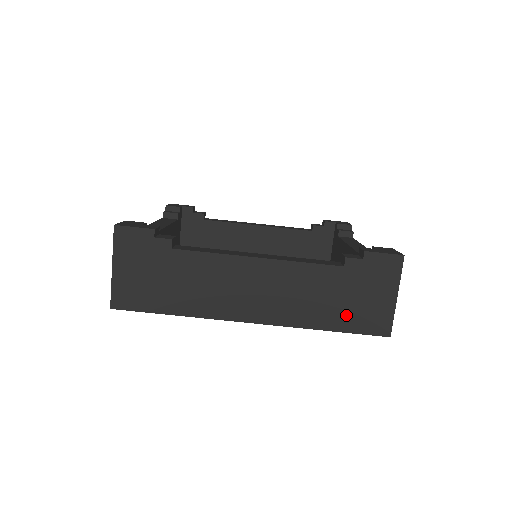
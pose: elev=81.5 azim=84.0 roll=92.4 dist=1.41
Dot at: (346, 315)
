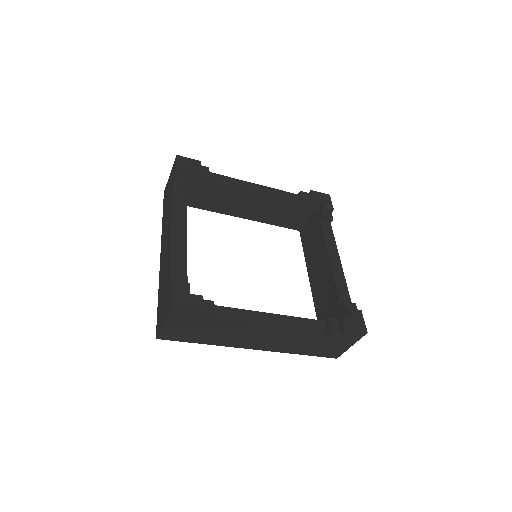
Dot at: (316, 350)
